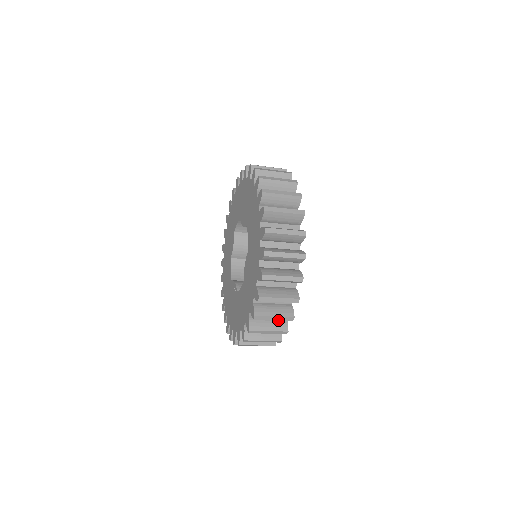
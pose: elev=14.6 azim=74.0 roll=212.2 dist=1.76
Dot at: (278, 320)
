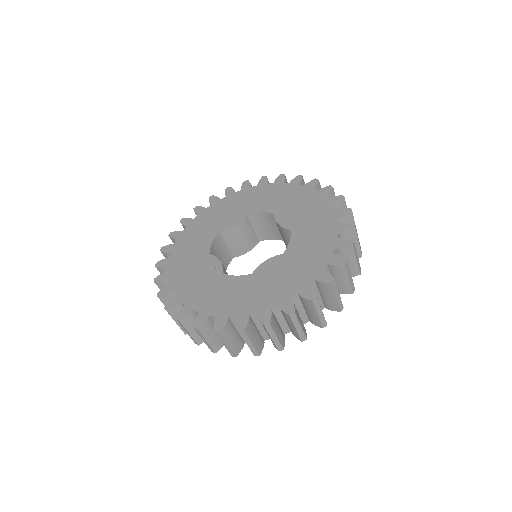
Dot at: (261, 338)
